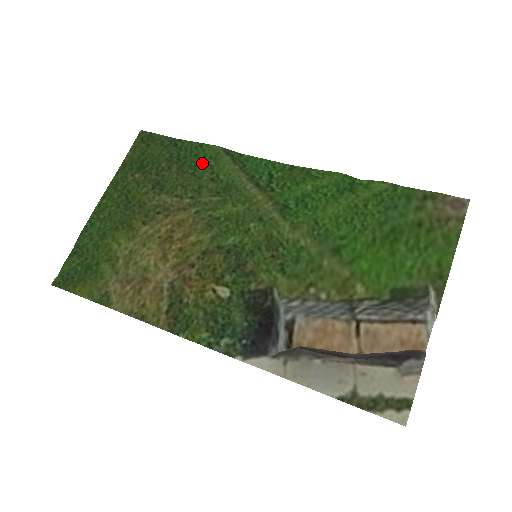
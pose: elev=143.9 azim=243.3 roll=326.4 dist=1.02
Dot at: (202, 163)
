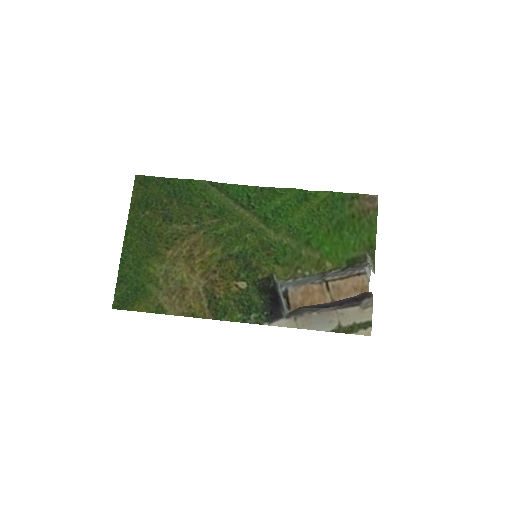
Dot at: (195, 195)
